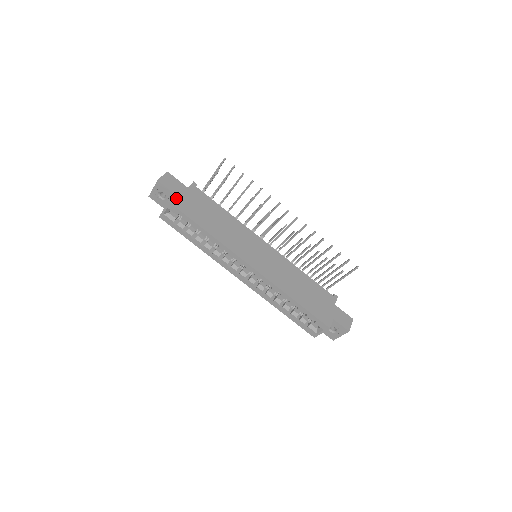
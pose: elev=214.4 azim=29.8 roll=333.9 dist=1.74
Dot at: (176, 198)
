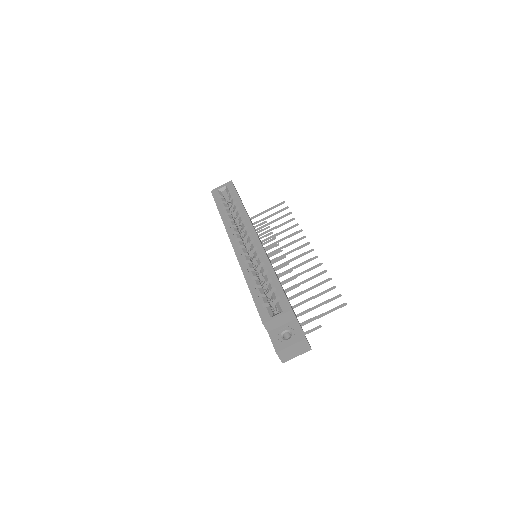
Dot at: occluded
